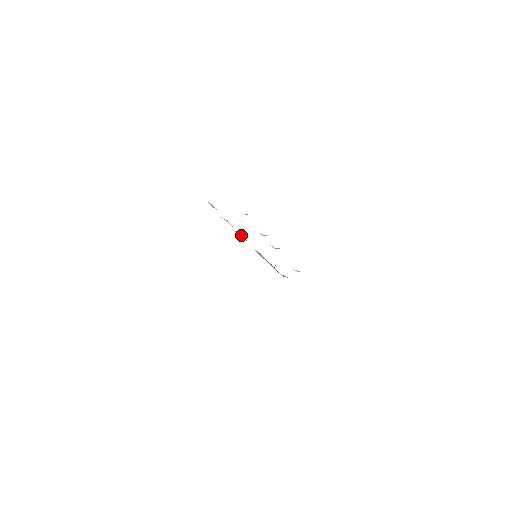
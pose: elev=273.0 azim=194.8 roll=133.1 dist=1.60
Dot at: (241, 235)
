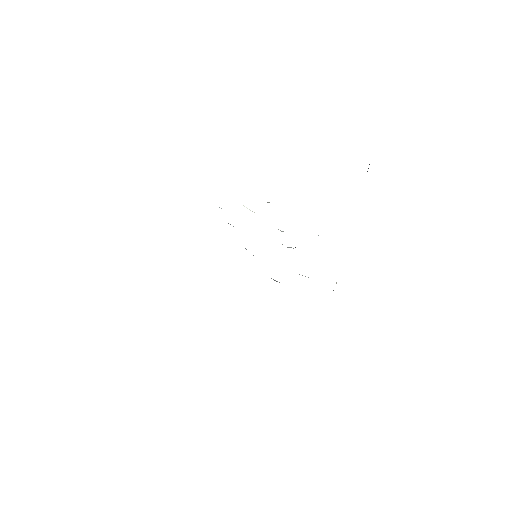
Dot at: occluded
